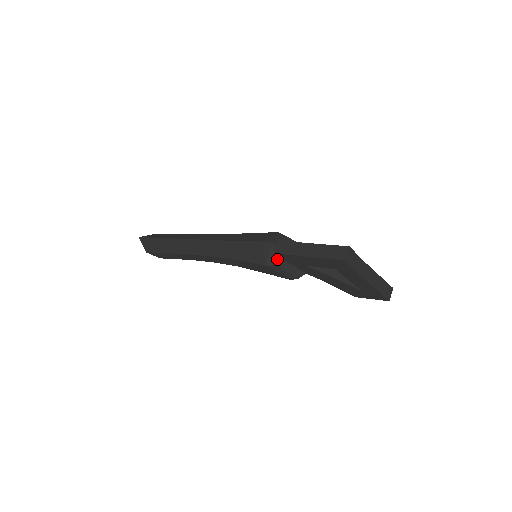
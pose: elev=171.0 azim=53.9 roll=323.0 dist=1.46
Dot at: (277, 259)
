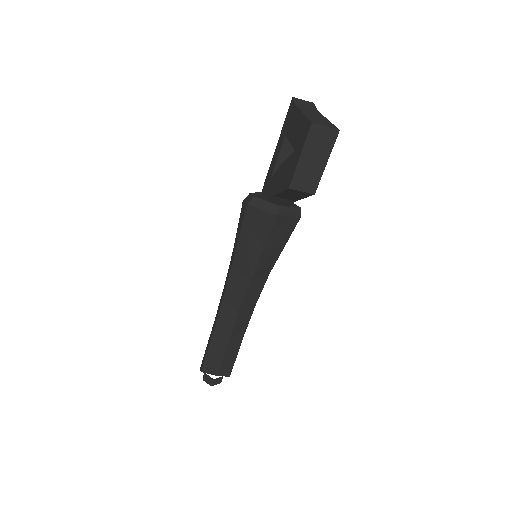
Dot at: (257, 193)
